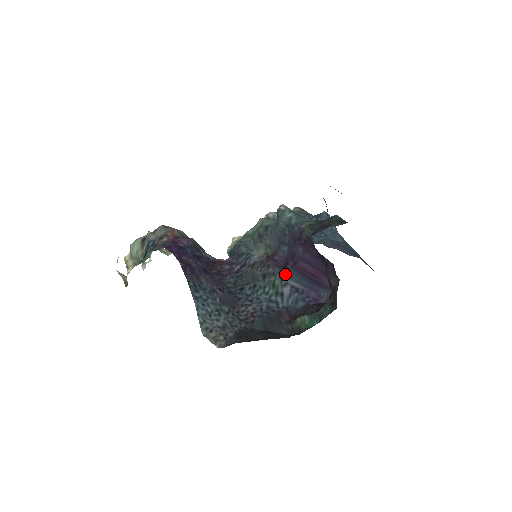
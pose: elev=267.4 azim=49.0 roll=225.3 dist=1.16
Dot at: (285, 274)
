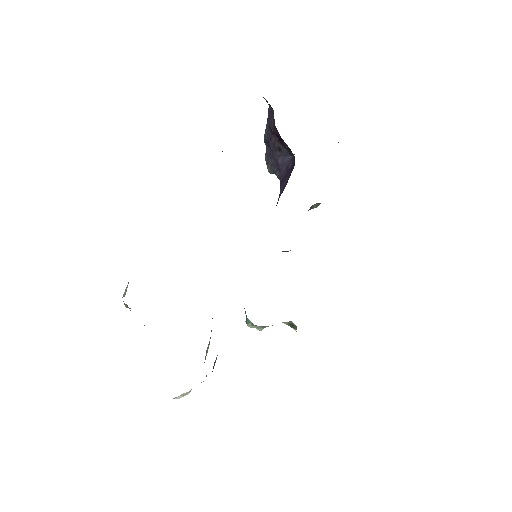
Dot at: occluded
